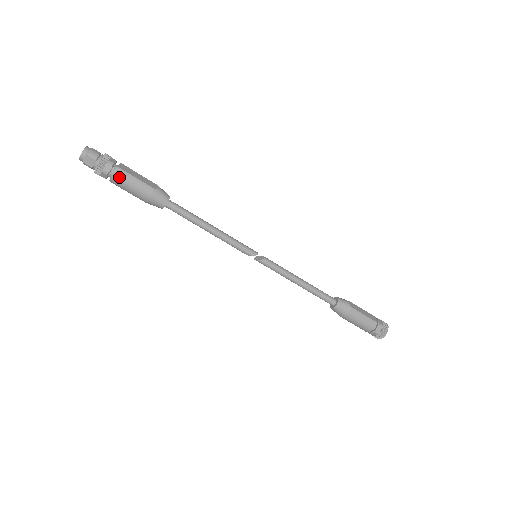
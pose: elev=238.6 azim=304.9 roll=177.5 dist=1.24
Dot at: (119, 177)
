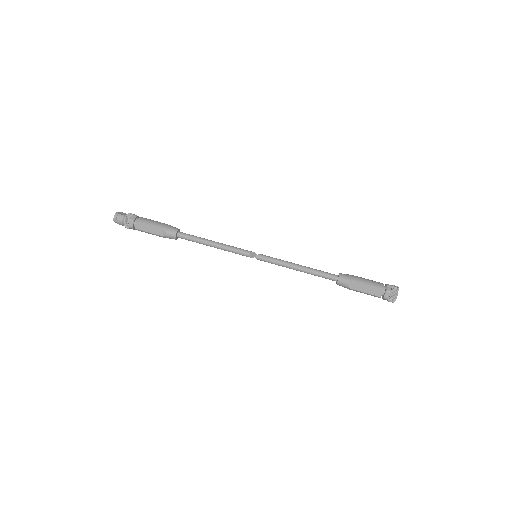
Dot at: (144, 218)
